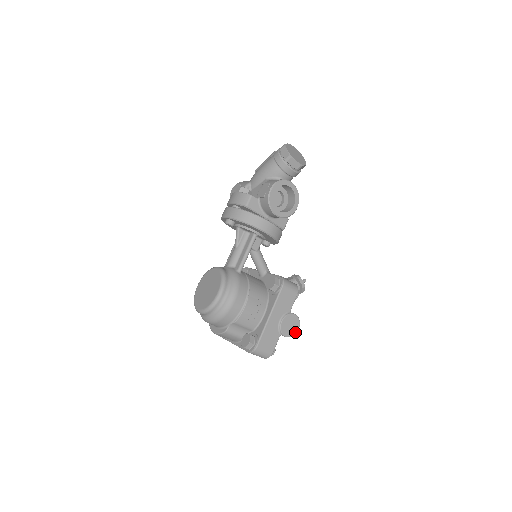
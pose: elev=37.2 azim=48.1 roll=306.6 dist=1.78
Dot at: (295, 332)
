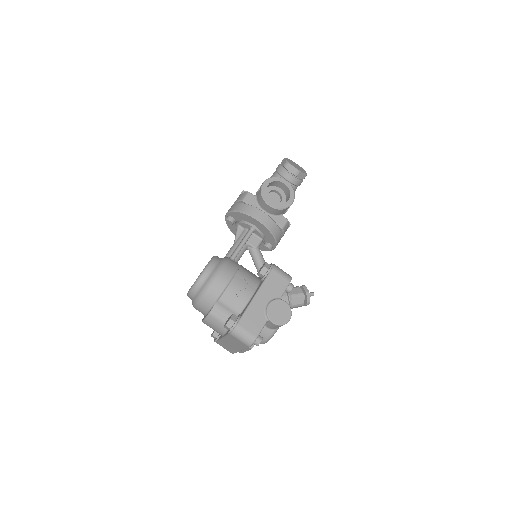
Dot at: (285, 321)
